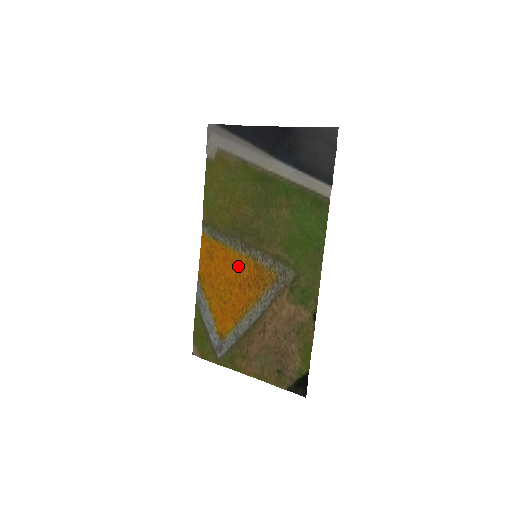
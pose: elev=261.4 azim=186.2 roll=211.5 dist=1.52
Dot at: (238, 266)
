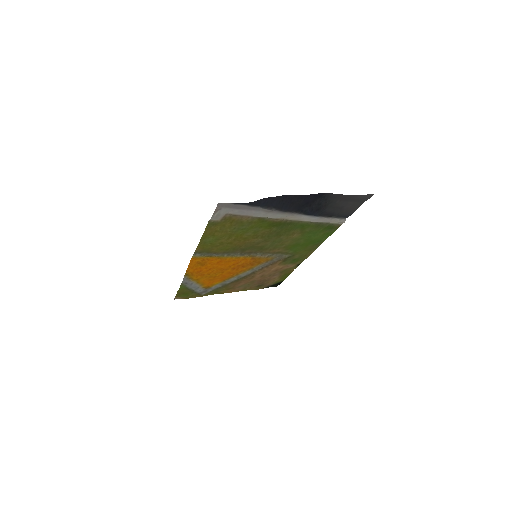
Dot at: (234, 262)
